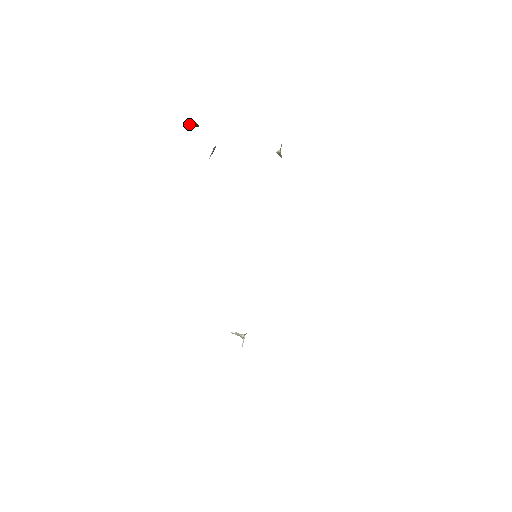
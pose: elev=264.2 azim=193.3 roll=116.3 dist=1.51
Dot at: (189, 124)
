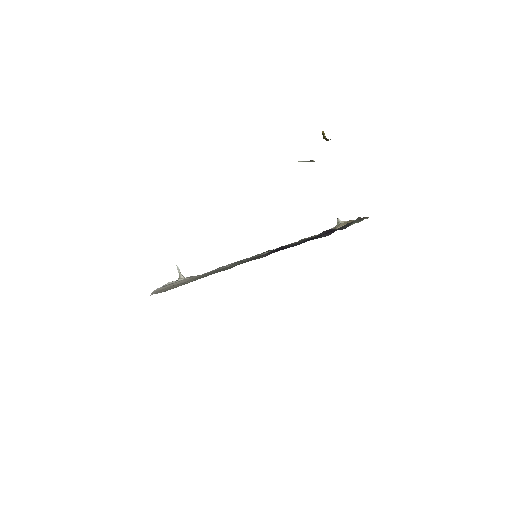
Dot at: occluded
